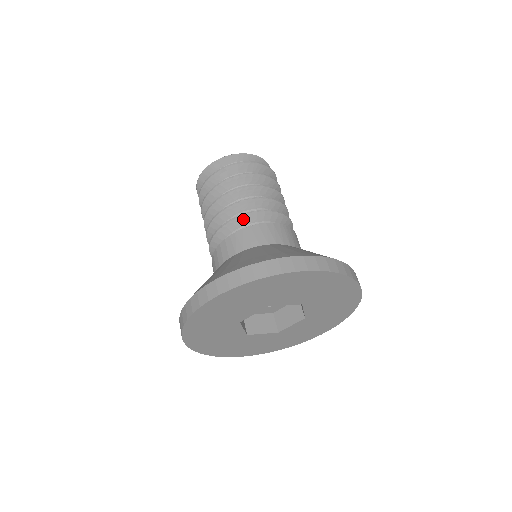
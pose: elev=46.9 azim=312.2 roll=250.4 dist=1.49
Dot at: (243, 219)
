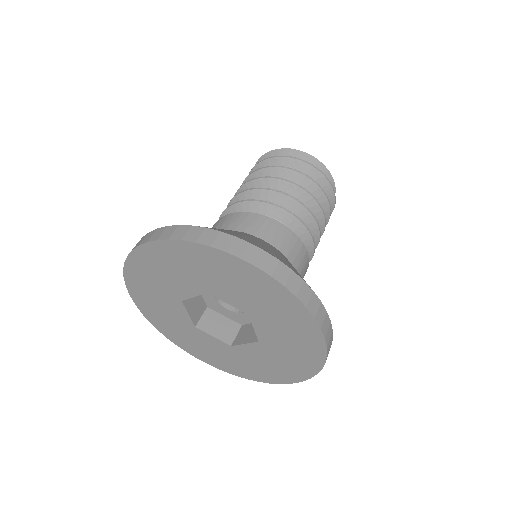
Dot at: (252, 205)
